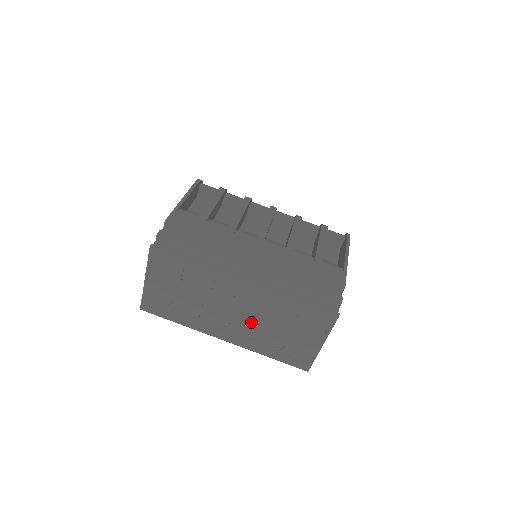
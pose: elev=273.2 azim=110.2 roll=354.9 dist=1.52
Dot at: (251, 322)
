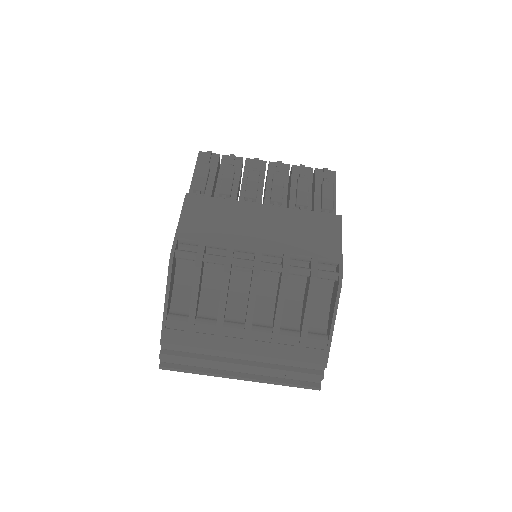
Dot at: occluded
